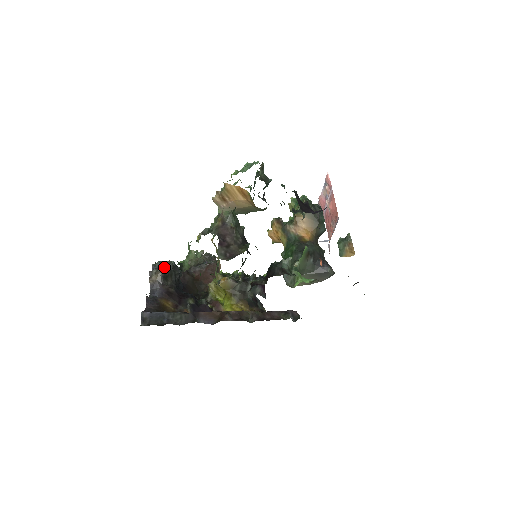
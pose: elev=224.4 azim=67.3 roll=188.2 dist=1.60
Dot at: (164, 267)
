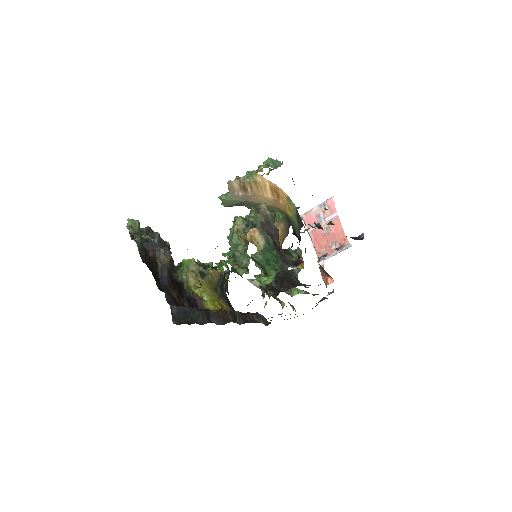
Dot at: (168, 247)
